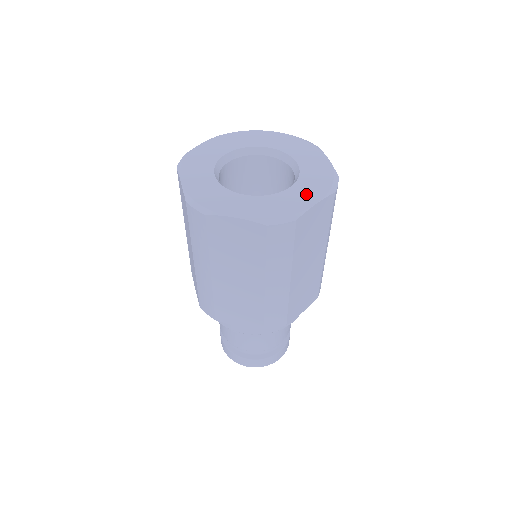
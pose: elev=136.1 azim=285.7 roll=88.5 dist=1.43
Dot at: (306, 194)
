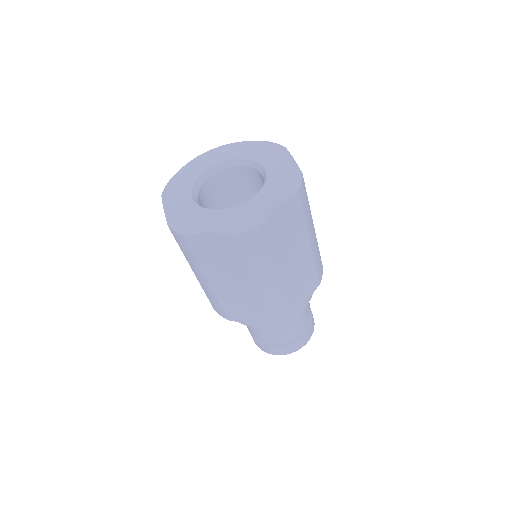
Dot at: (270, 198)
